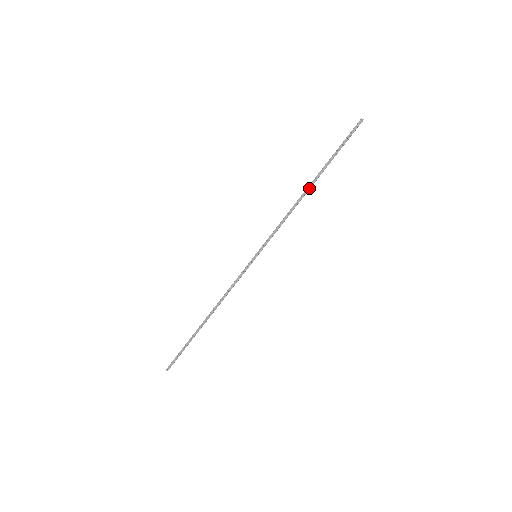
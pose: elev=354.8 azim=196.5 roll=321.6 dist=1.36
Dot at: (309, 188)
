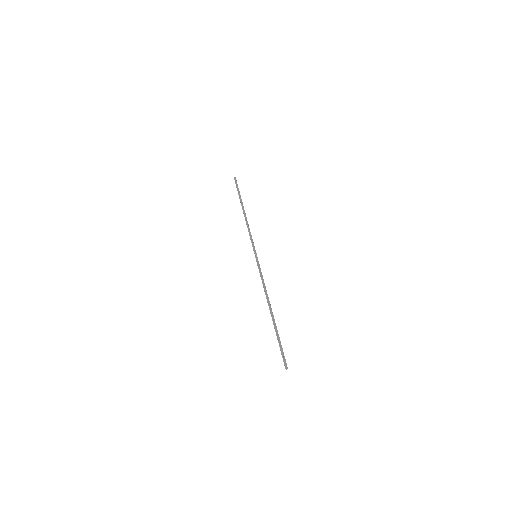
Dot at: occluded
